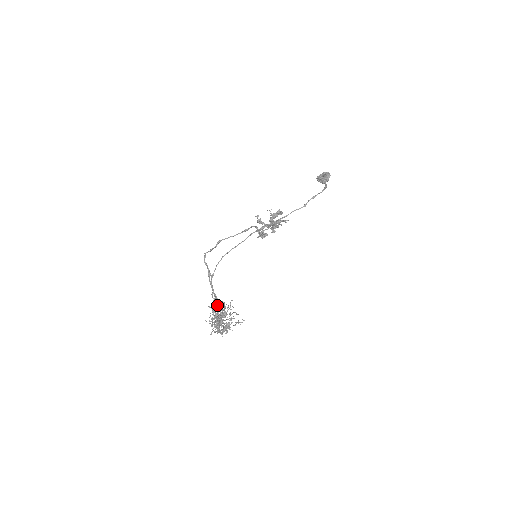
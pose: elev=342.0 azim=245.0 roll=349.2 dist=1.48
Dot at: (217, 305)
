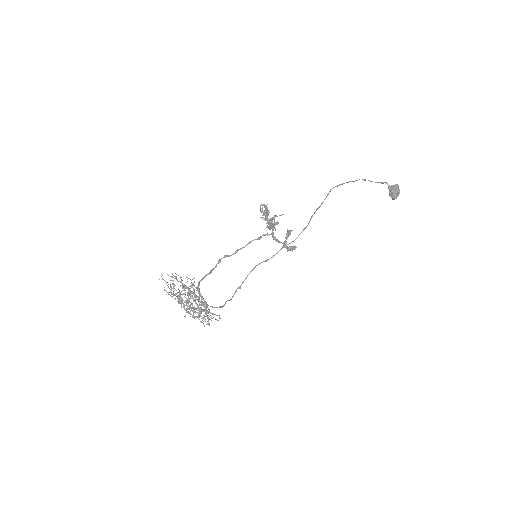
Dot at: (222, 306)
